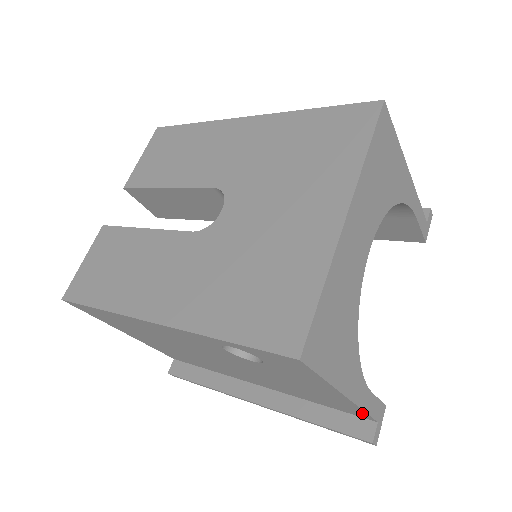
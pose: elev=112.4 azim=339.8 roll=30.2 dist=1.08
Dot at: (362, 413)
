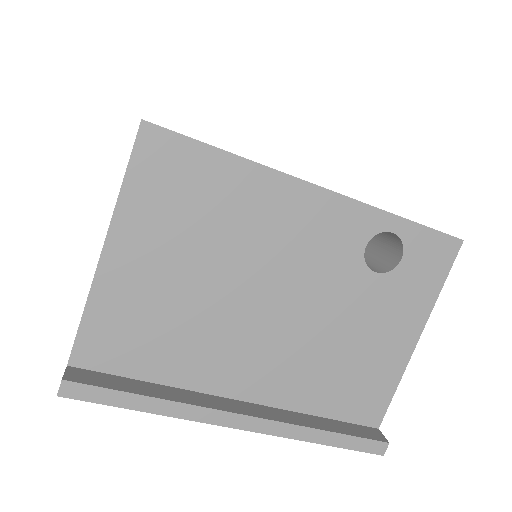
Dot at: (384, 401)
